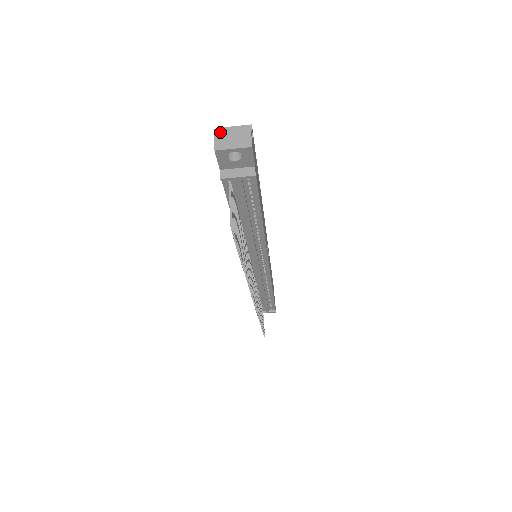
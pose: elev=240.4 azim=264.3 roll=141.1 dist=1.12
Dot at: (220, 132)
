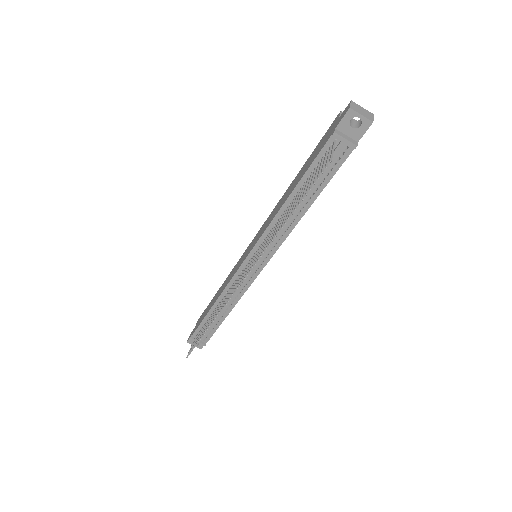
Dot at: (355, 104)
